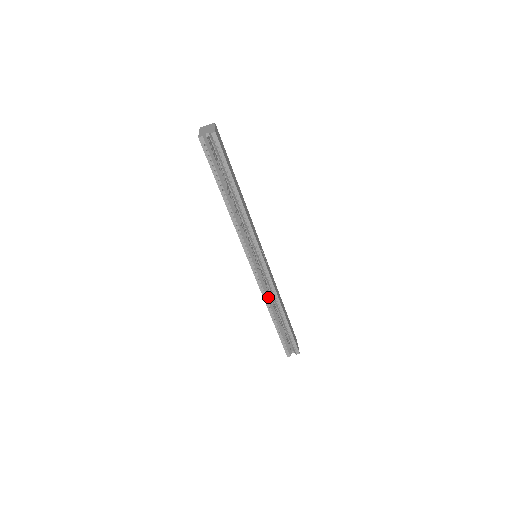
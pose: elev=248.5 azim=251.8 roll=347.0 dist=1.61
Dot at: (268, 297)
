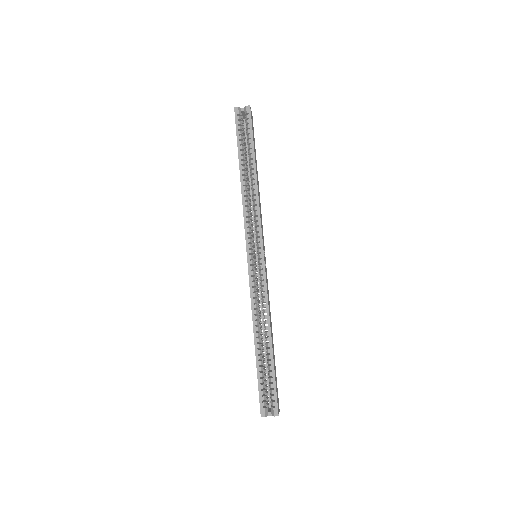
Dot at: (257, 306)
